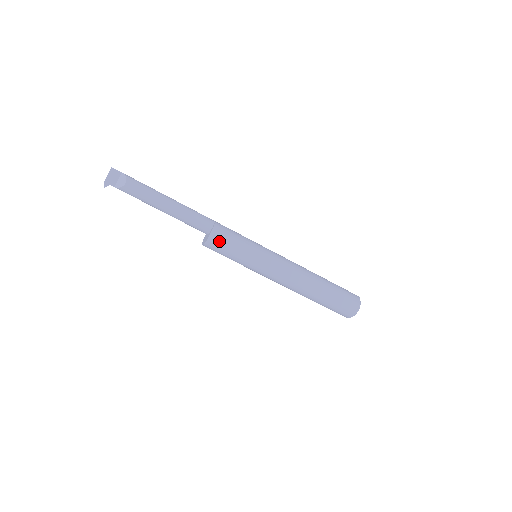
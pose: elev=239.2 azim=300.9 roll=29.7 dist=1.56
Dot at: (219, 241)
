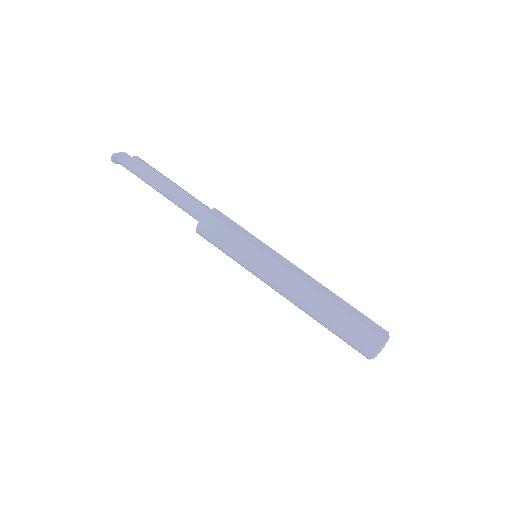
Dot at: (219, 217)
